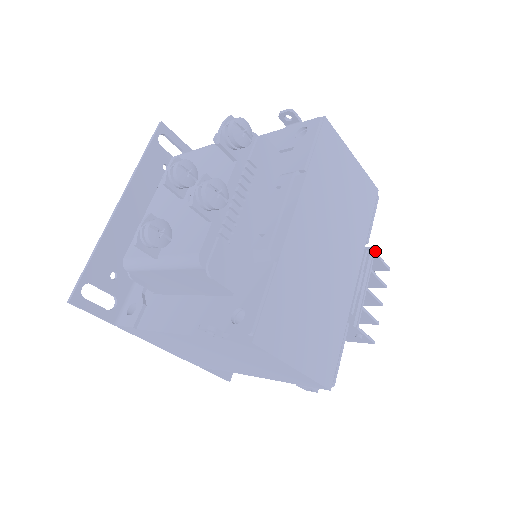
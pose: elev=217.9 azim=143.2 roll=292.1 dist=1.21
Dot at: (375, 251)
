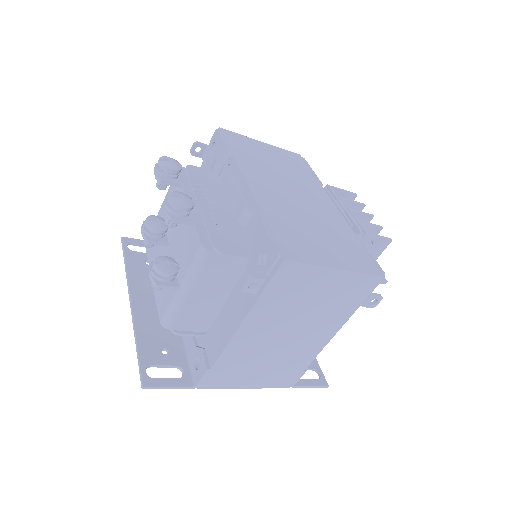
Dot at: (332, 186)
